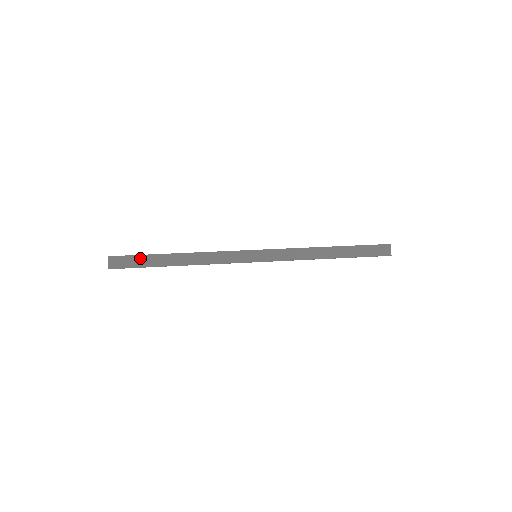
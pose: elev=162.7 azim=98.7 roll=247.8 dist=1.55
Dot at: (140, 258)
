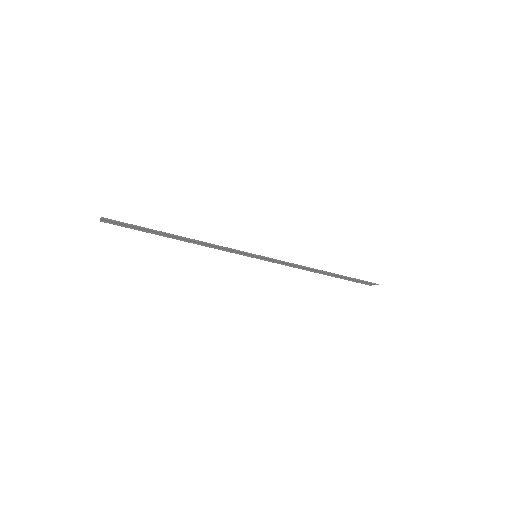
Dot at: (136, 228)
